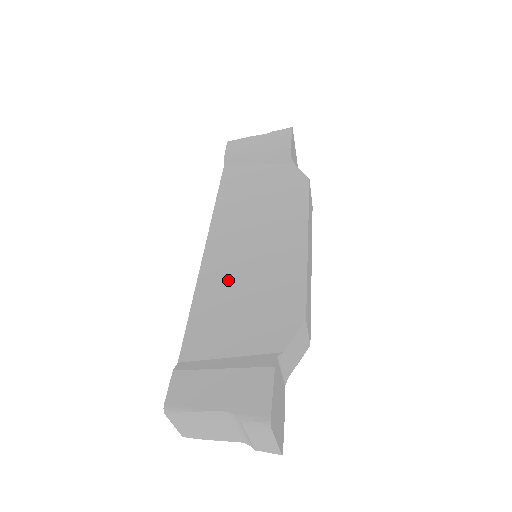
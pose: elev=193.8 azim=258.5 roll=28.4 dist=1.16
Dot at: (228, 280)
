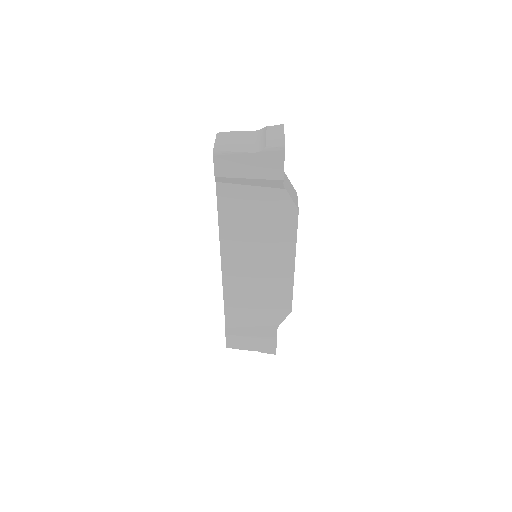
Dot at: (243, 290)
